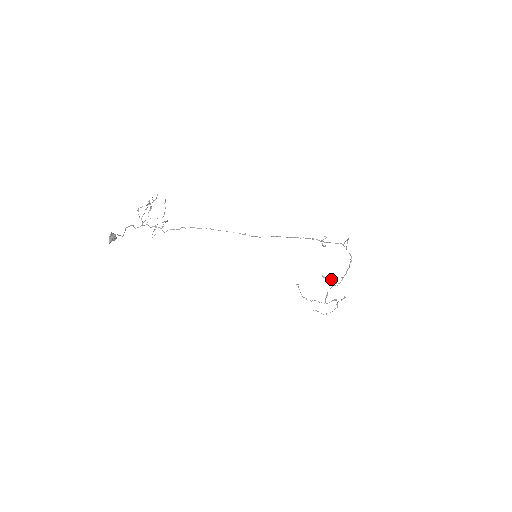
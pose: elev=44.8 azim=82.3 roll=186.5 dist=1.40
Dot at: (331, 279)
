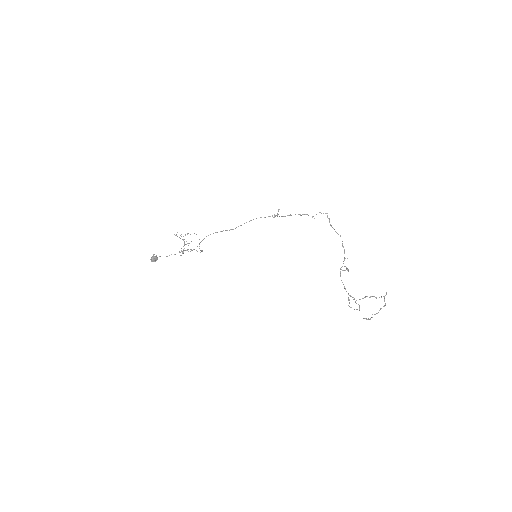
Dot at: (348, 269)
